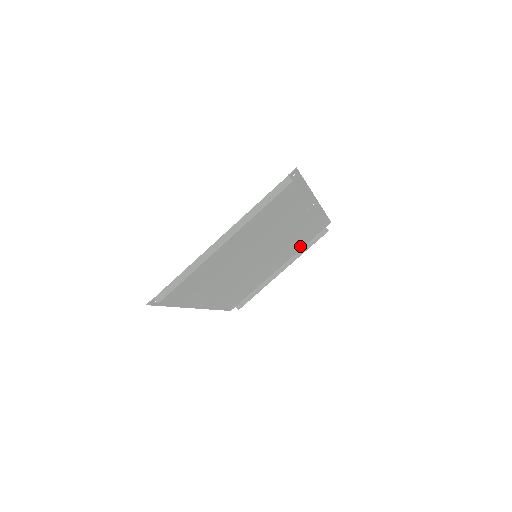
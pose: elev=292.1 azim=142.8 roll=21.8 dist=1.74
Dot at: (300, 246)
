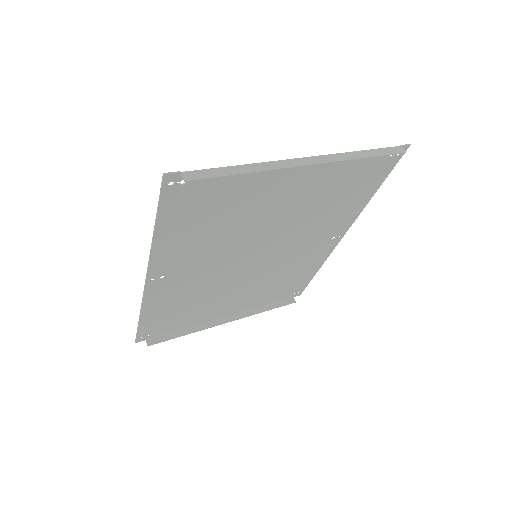
Dot at: (263, 301)
